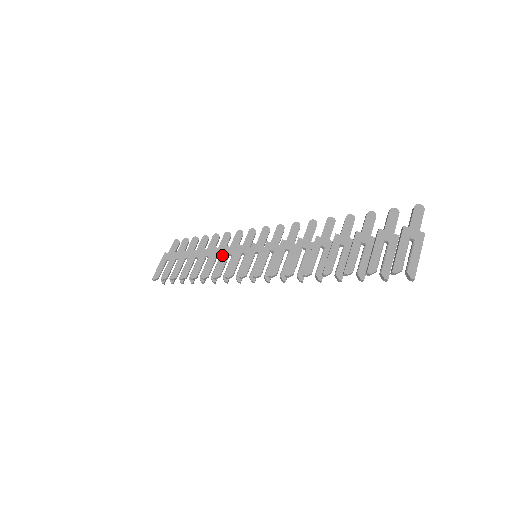
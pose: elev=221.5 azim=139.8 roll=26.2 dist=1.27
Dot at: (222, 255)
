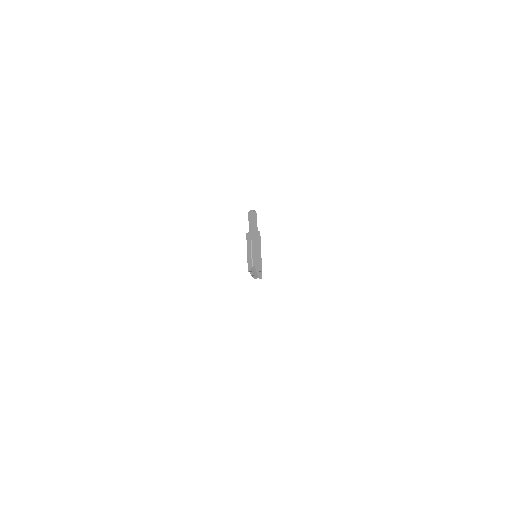
Dot at: occluded
